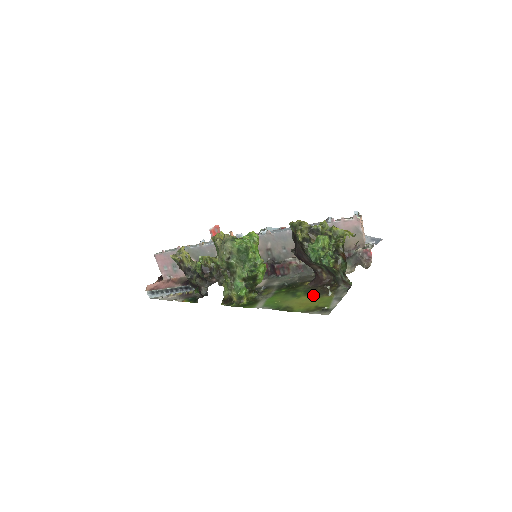
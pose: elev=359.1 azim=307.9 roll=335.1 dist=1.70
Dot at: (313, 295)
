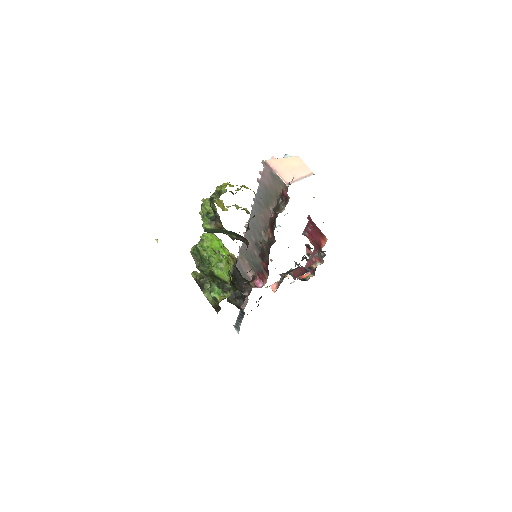
Dot at: occluded
